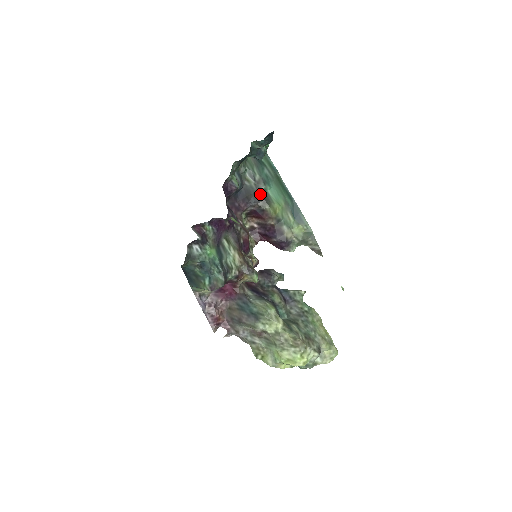
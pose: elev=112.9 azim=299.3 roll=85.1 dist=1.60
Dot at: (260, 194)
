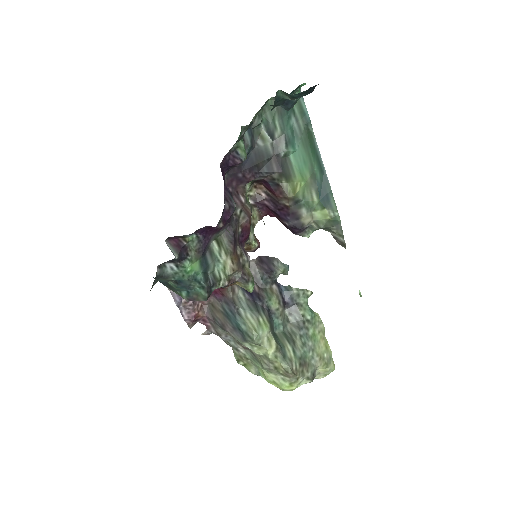
Dot at: (277, 161)
